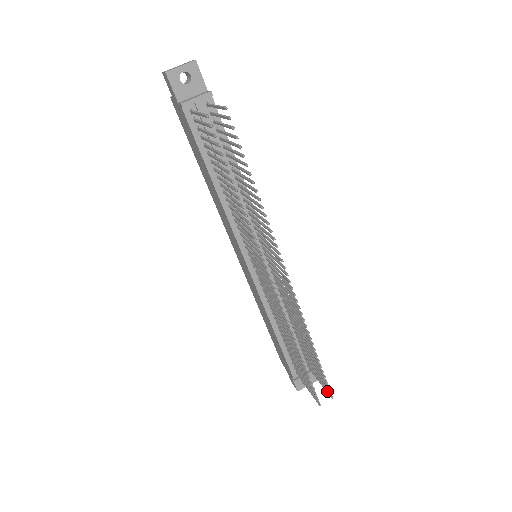
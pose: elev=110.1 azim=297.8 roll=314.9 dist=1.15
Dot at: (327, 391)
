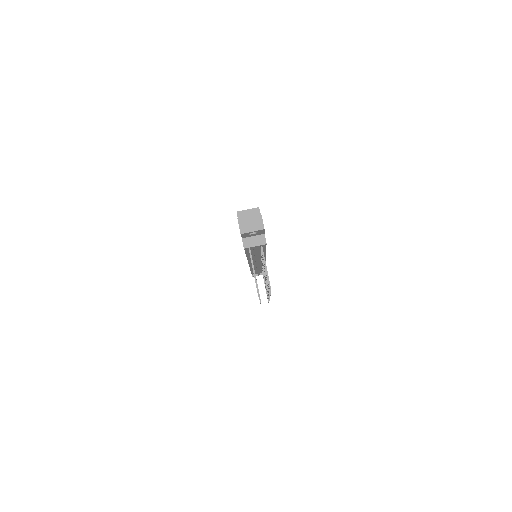
Dot at: occluded
